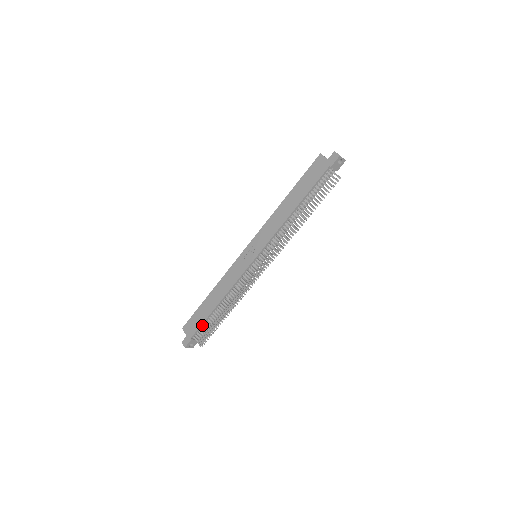
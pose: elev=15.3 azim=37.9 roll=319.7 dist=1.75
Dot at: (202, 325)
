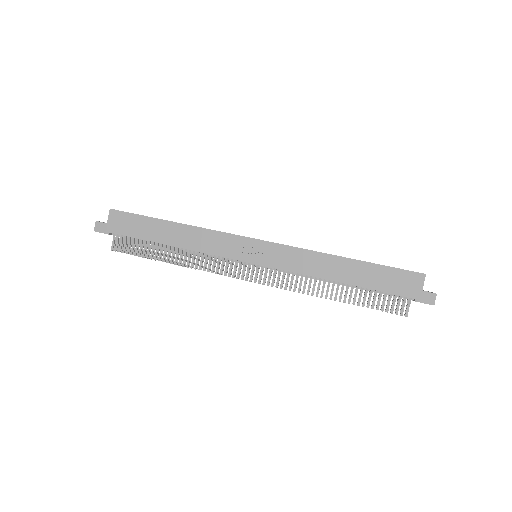
Dot at: (134, 237)
